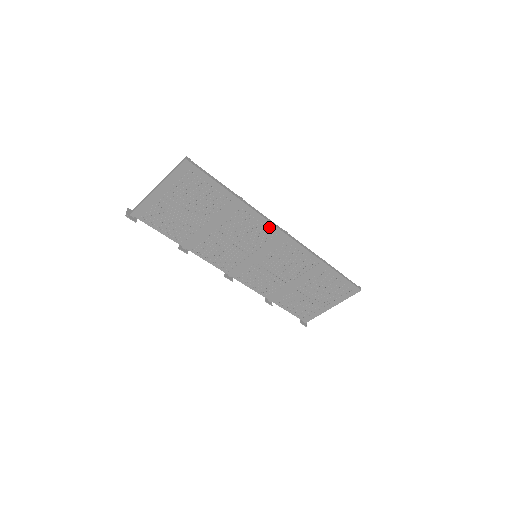
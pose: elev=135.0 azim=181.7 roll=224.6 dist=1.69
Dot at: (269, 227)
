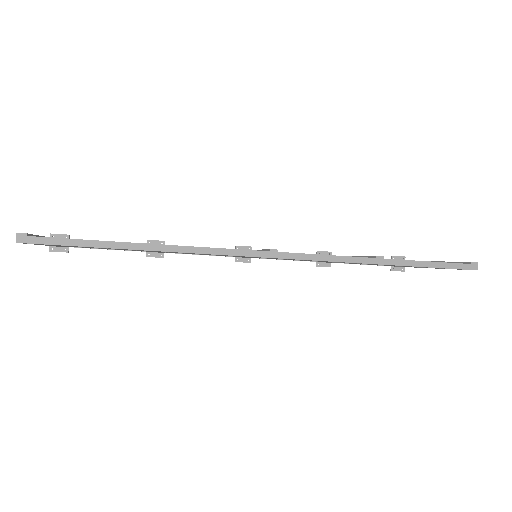
Dot at: occluded
